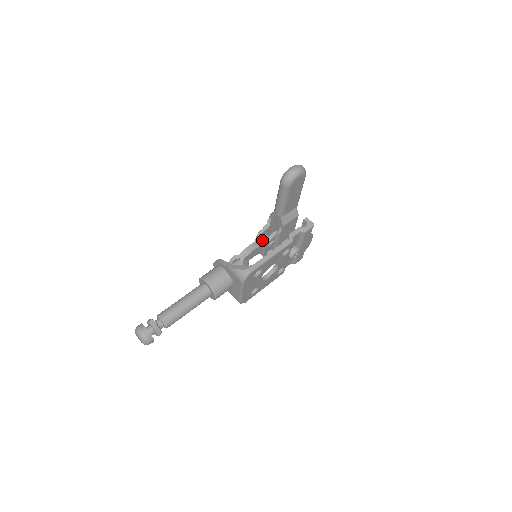
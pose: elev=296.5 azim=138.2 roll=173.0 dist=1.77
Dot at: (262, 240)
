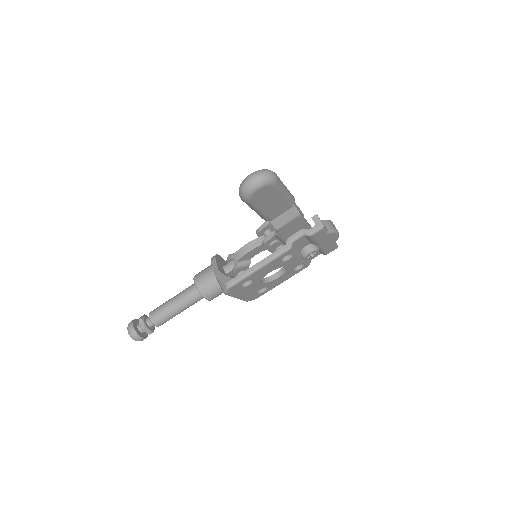
Dot at: (264, 237)
